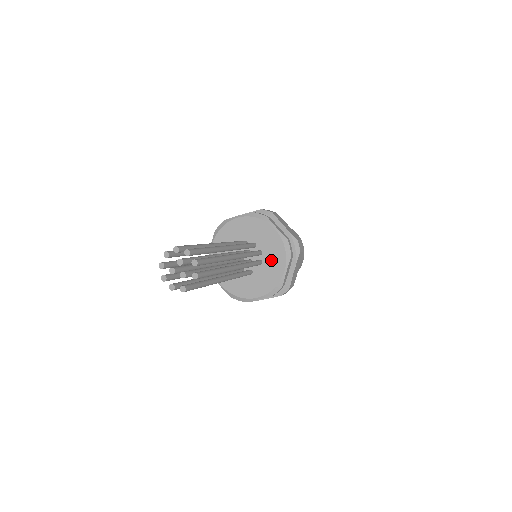
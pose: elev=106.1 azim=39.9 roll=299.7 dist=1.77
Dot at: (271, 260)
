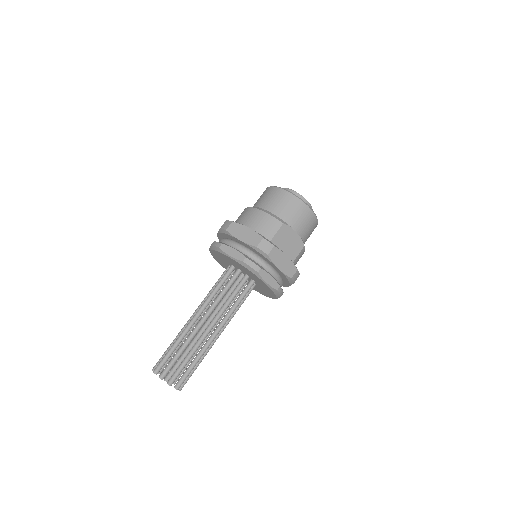
Dot at: (263, 289)
